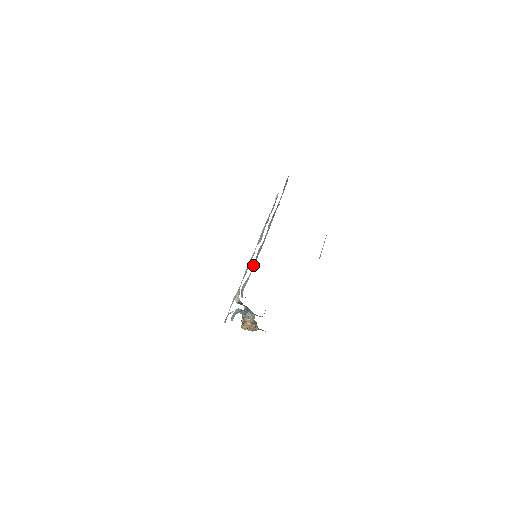
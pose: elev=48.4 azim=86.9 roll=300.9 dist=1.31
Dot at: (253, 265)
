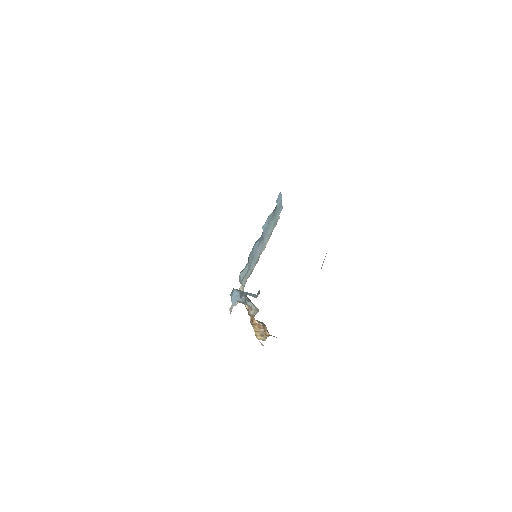
Dot at: (250, 257)
